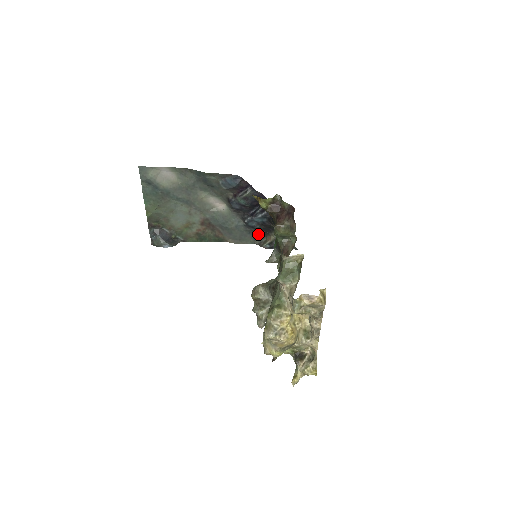
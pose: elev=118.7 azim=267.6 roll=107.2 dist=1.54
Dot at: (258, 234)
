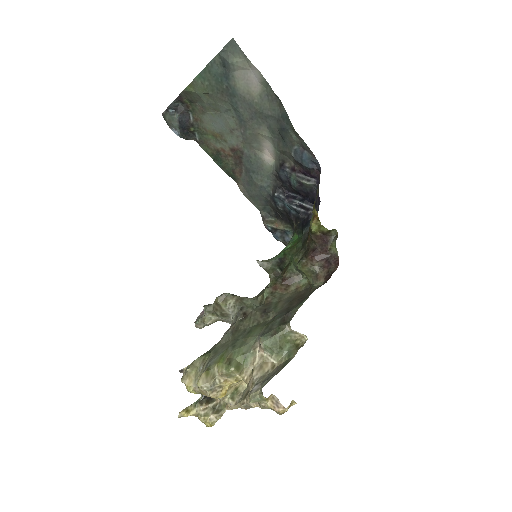
Dot at: (272, 209)
